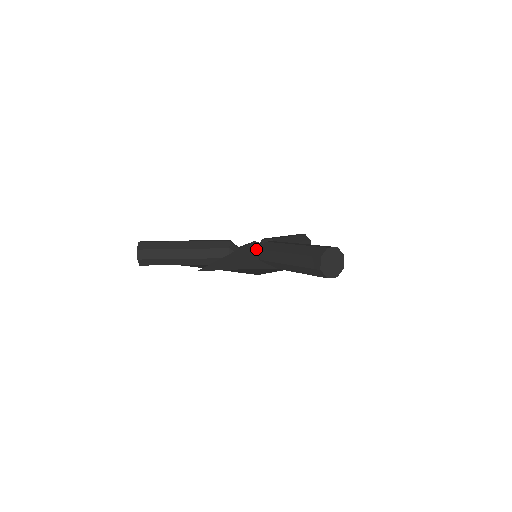
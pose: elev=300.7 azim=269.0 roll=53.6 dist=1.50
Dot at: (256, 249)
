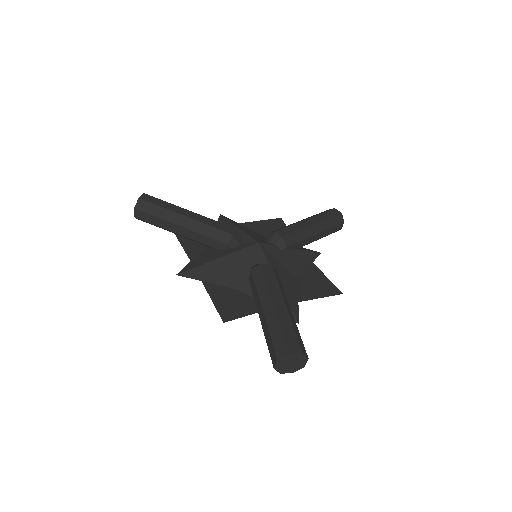
Dot at: (254, 258)
